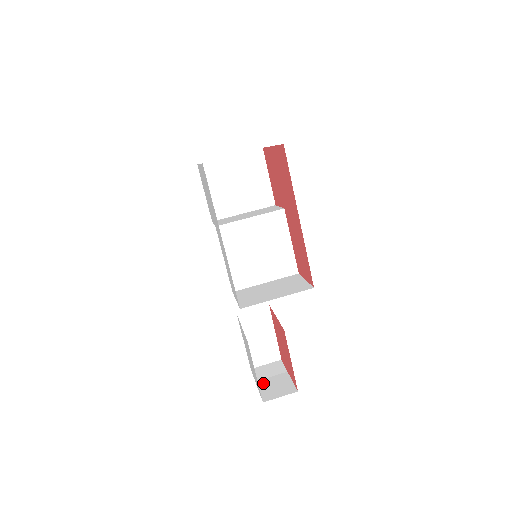
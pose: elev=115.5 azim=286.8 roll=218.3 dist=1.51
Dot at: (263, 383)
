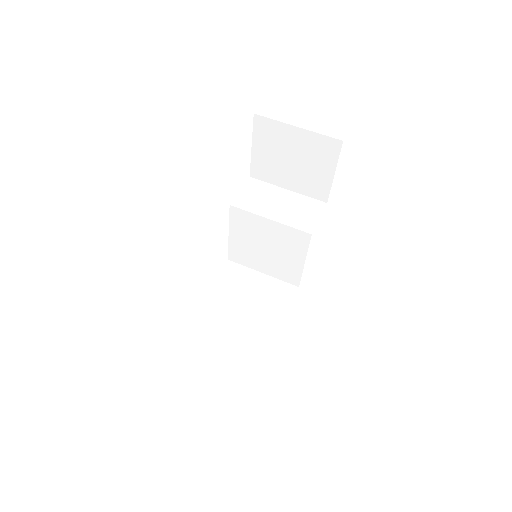
Dot at: (232, 323)
